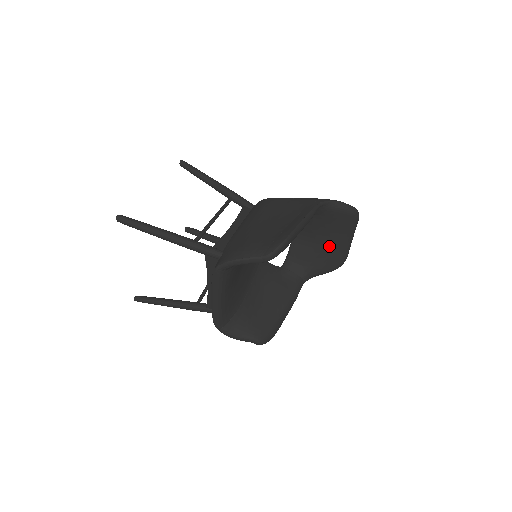
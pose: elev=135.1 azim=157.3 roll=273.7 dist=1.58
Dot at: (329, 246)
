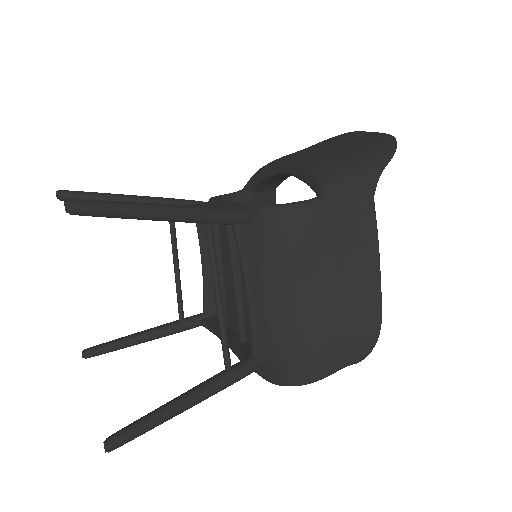
Dot at: occluded
